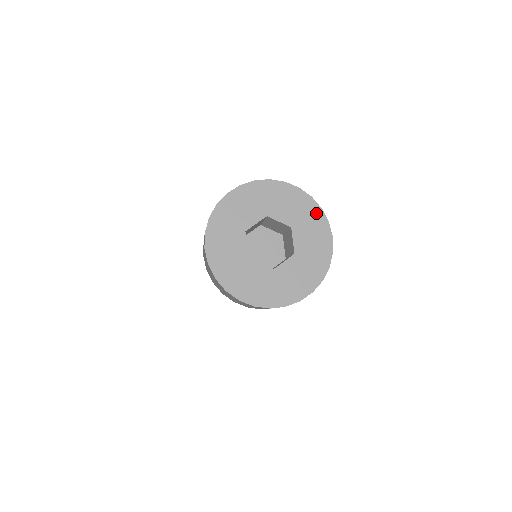
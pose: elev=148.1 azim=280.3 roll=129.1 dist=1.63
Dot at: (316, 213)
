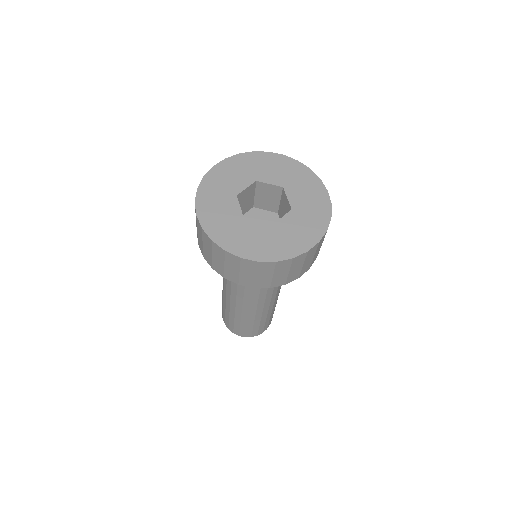
Dot at: (305, 173)
